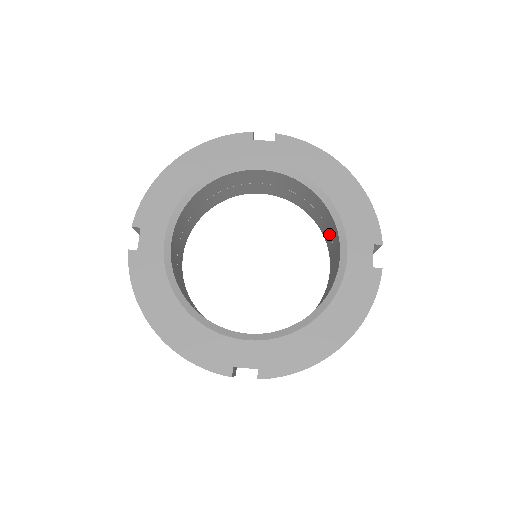
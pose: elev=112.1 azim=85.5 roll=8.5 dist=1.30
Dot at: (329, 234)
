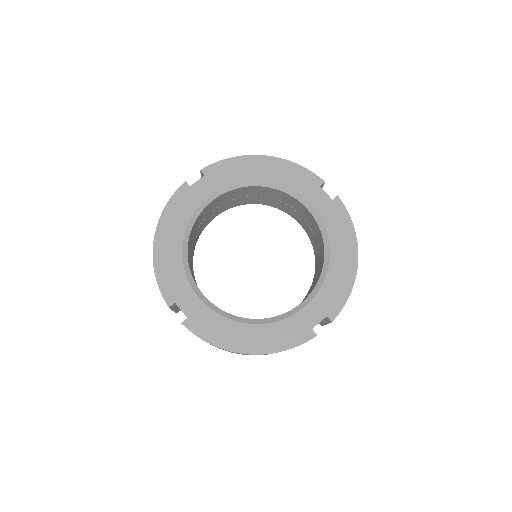
Dot at: (284, 204)
